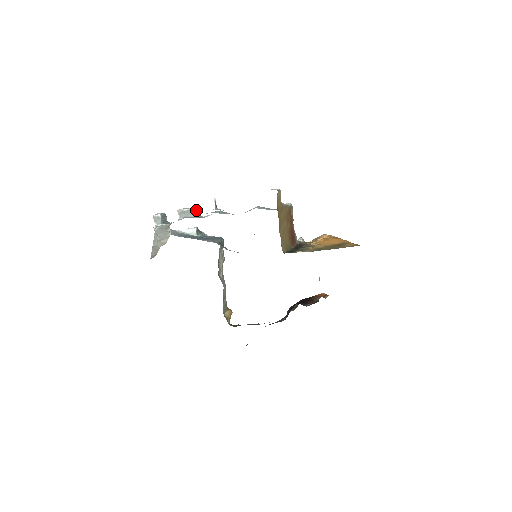
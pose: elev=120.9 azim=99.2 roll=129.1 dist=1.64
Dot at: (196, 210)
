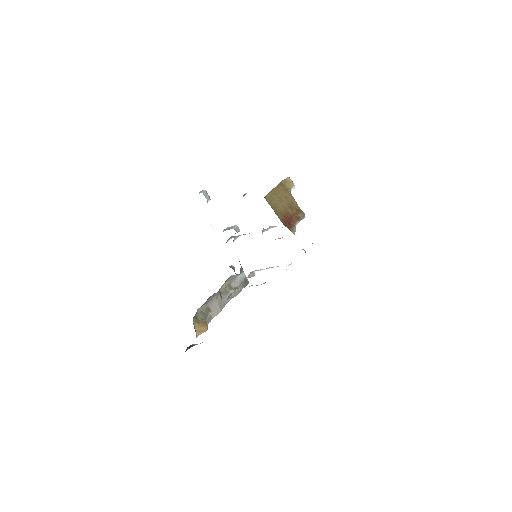
Dot at: (236, 226)
